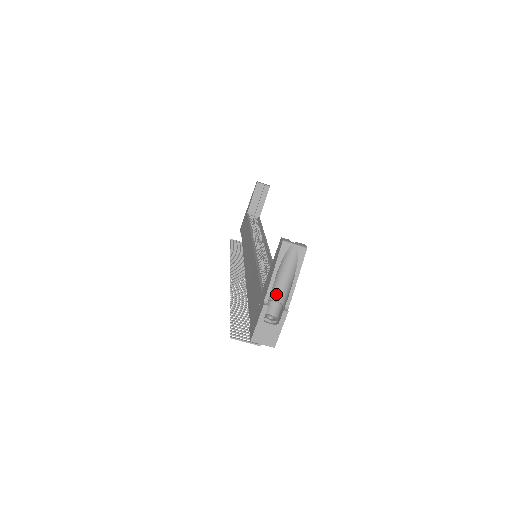
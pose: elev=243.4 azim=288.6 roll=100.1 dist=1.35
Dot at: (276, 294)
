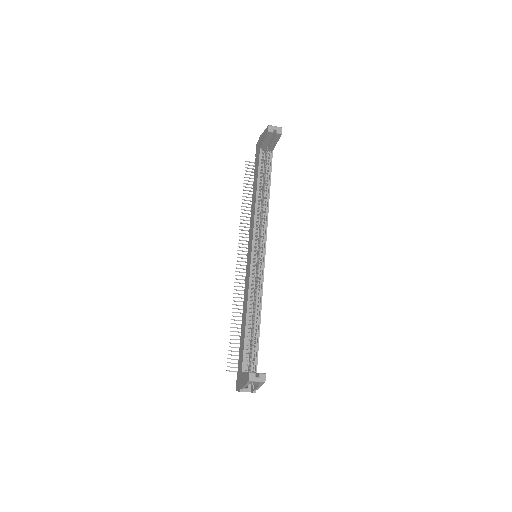
Dot at: occluded
